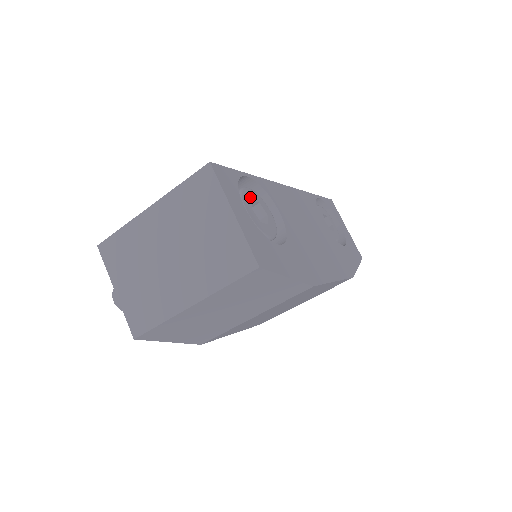
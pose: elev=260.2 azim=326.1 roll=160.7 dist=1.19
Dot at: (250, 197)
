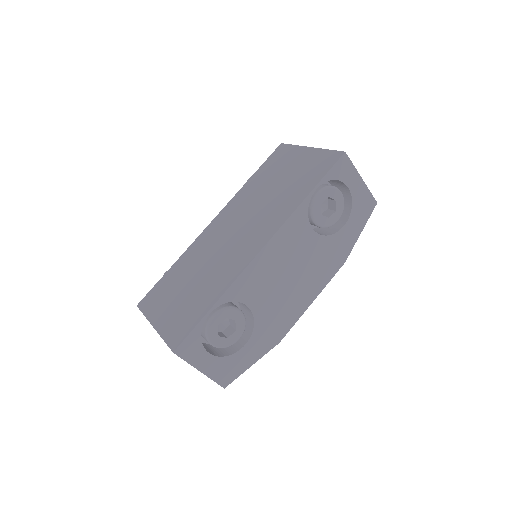
Dot at: (216, 325)
